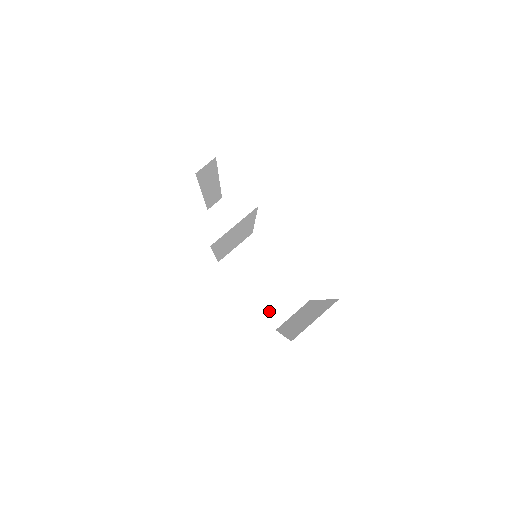
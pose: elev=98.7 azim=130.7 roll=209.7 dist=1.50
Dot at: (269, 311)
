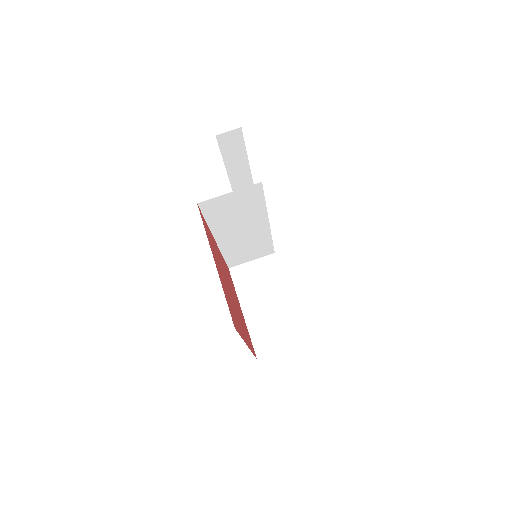
Dot at: (259, 337)
